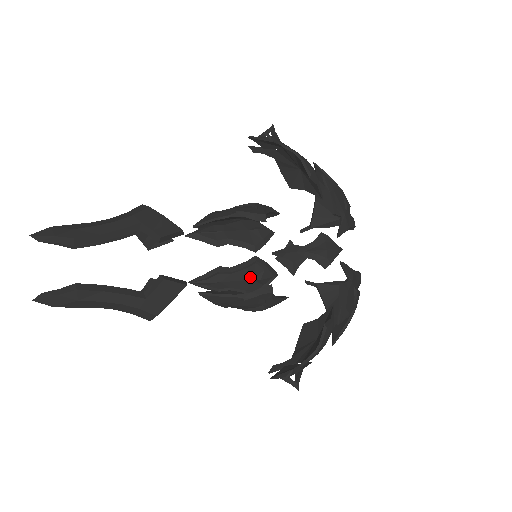
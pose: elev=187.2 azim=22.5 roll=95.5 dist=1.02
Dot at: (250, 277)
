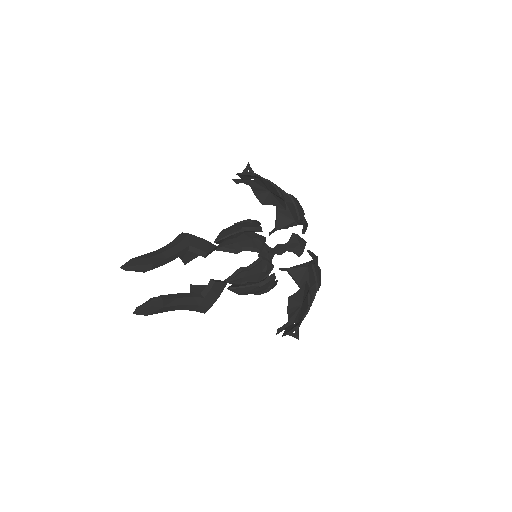
Dot at: (260, 271)
